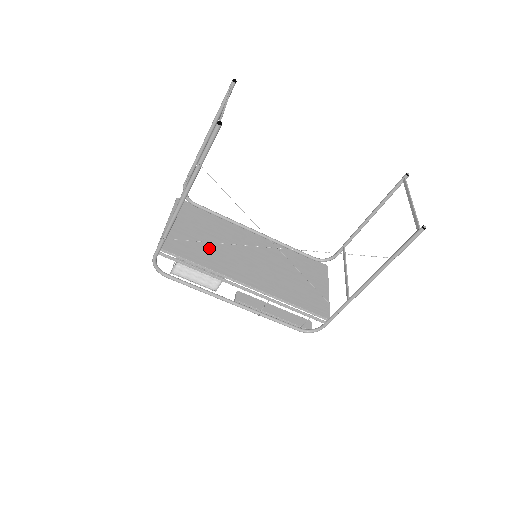
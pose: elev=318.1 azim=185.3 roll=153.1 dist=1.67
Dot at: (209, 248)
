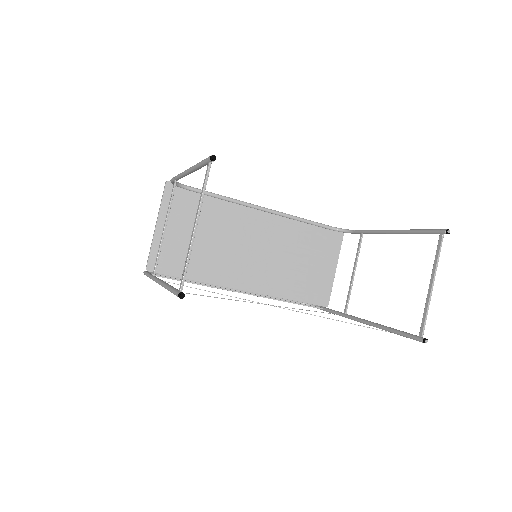
Dot at: (204, 252)
